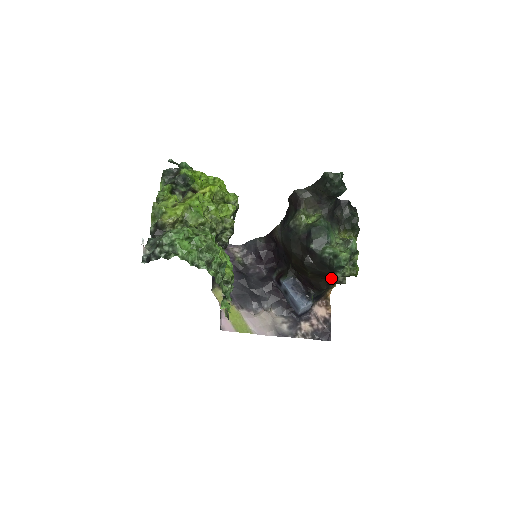
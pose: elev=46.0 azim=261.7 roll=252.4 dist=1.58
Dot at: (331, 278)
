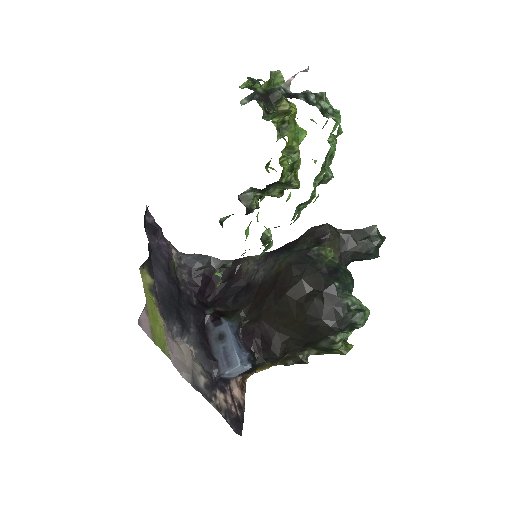
Dot at: (305, 344)
